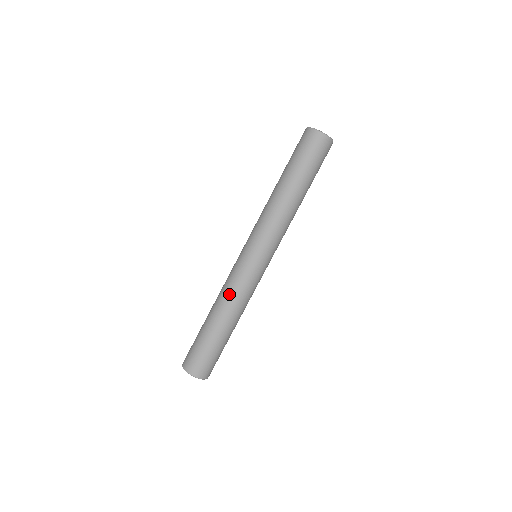
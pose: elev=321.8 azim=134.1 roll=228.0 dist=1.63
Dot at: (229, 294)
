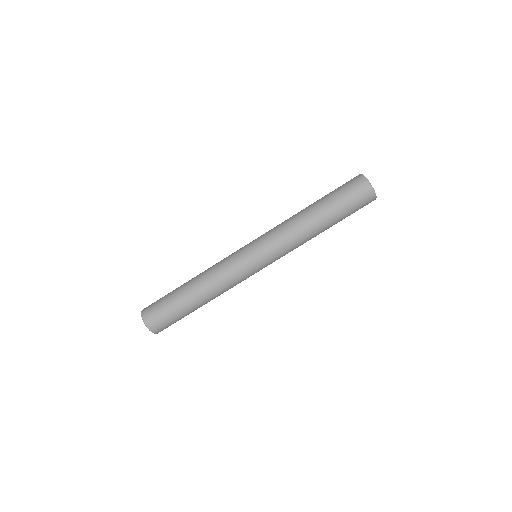
Dot at: (217, 277)
